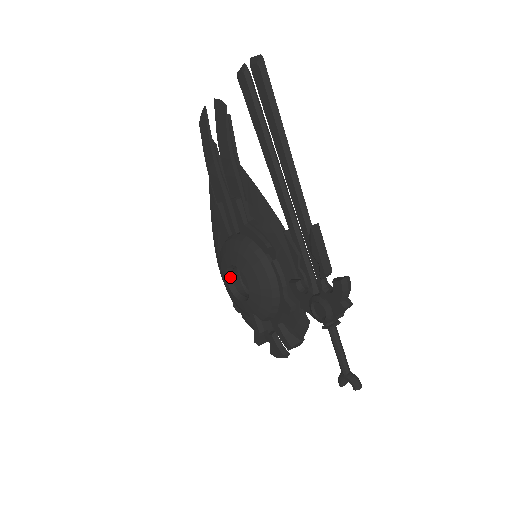
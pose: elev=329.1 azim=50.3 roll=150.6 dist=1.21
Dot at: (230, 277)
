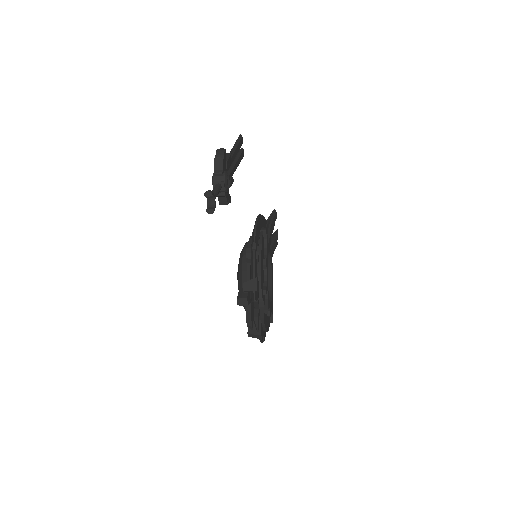
Dot at: occluded
